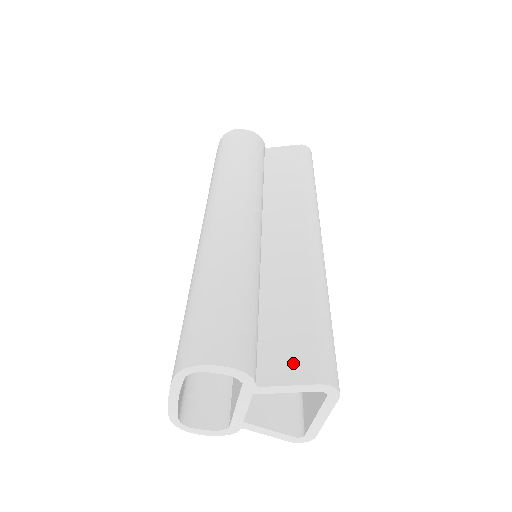
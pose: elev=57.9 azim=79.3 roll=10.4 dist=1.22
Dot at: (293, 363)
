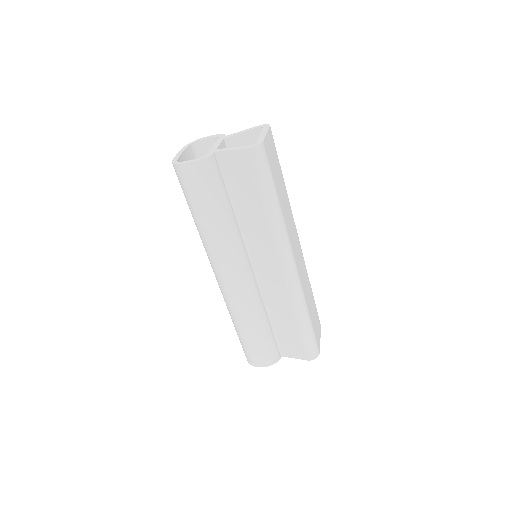
Dot at: (294, 350)
